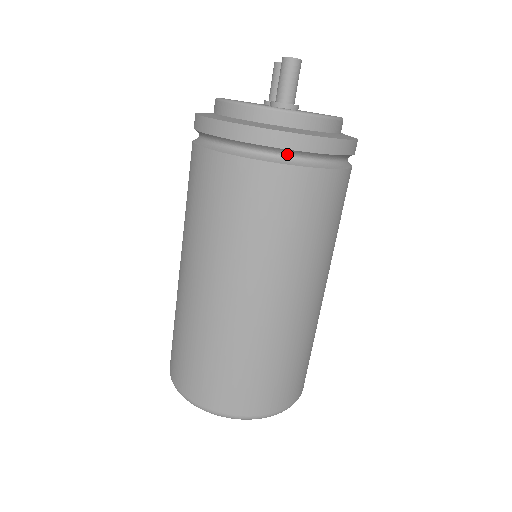
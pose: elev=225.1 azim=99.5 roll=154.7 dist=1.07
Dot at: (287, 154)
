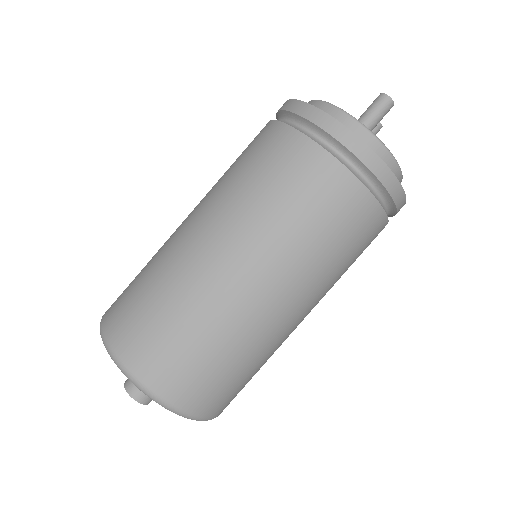
Dot at: (340, 151)
